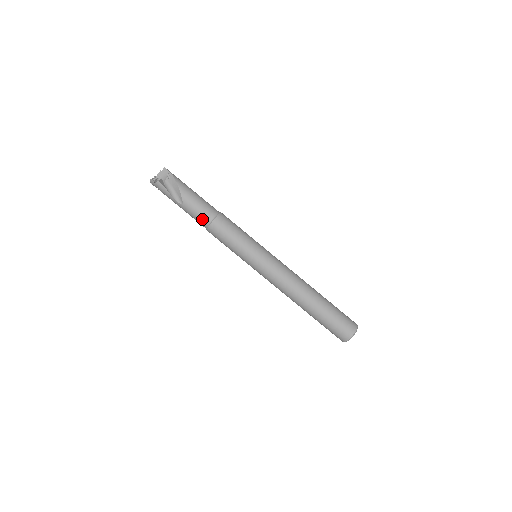
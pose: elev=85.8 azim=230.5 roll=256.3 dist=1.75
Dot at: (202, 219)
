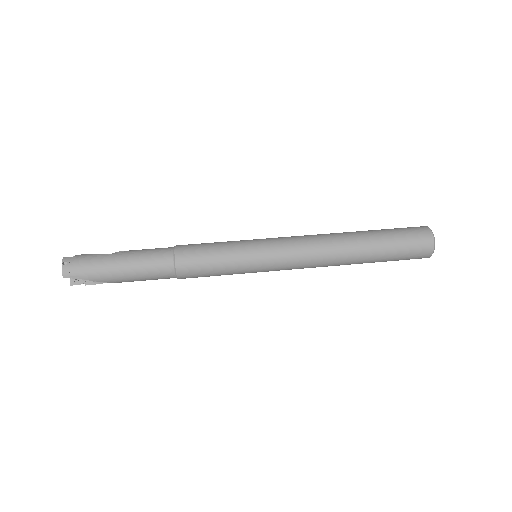
Dot at: (161, 249)
